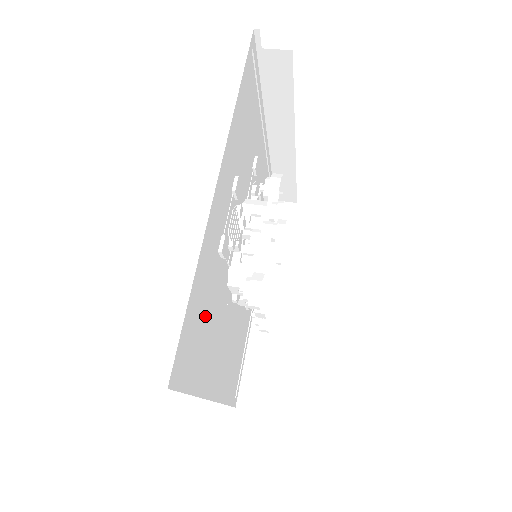
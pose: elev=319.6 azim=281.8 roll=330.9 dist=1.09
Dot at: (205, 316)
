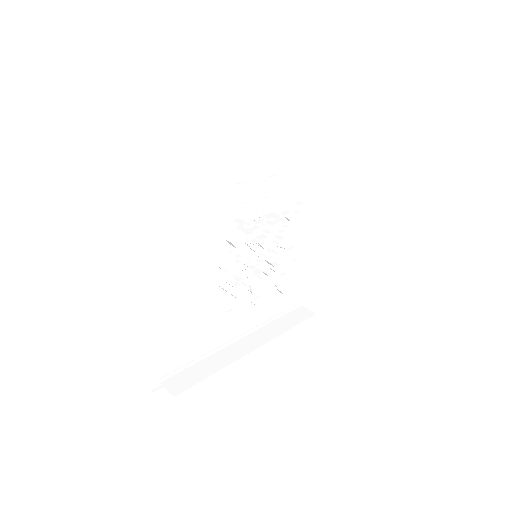
Dot at: (197, 197)
